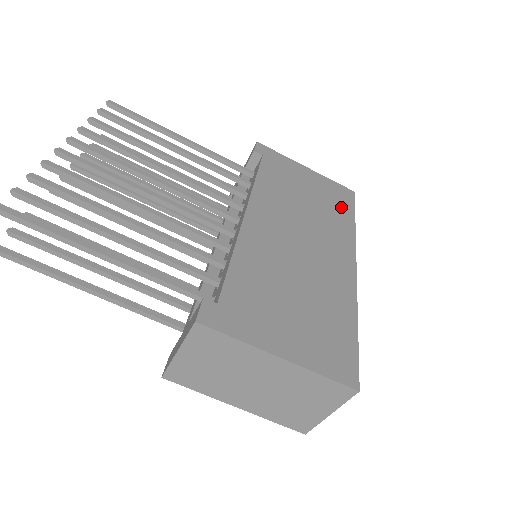
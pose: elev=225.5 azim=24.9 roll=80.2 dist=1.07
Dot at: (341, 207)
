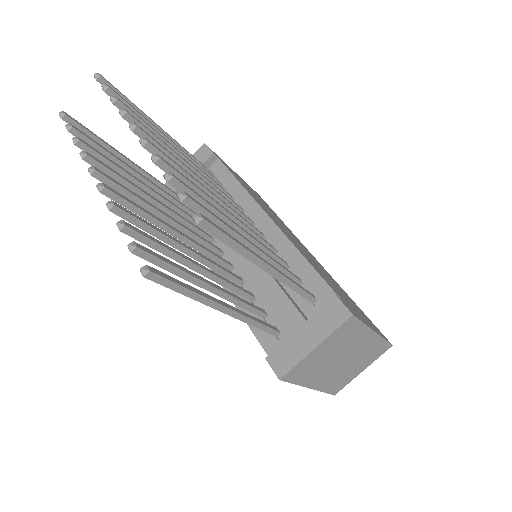
Dot at: occluded
